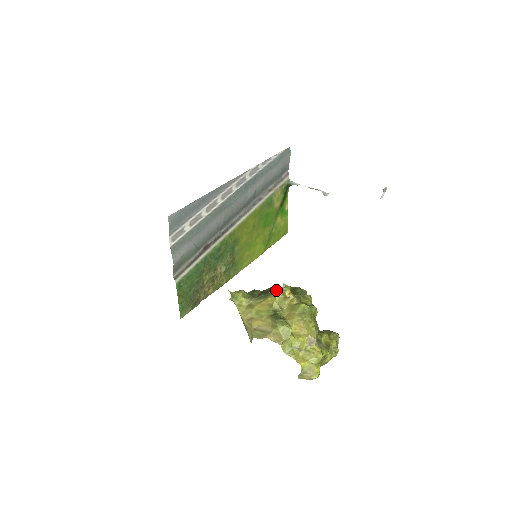
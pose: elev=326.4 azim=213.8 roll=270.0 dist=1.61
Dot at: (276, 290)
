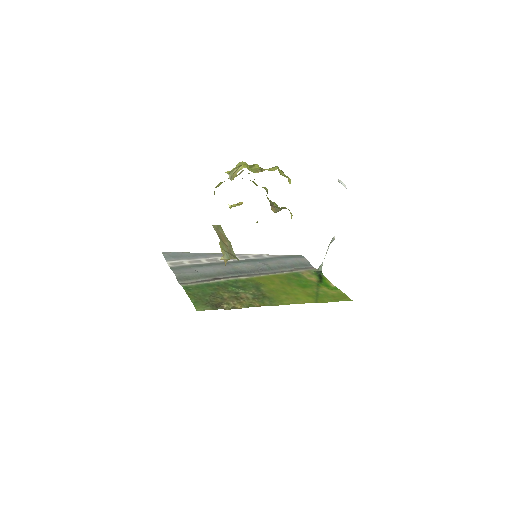
Dot at: occluded
